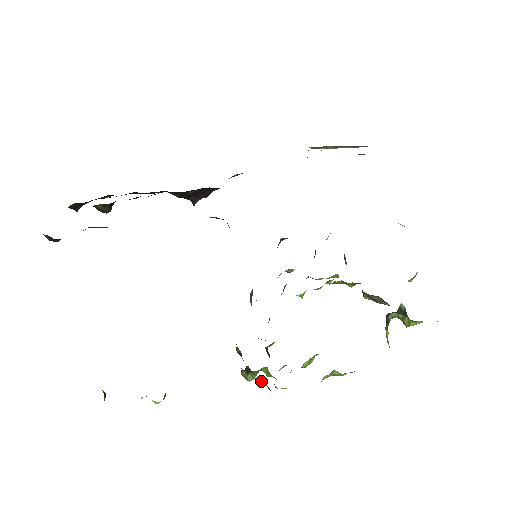
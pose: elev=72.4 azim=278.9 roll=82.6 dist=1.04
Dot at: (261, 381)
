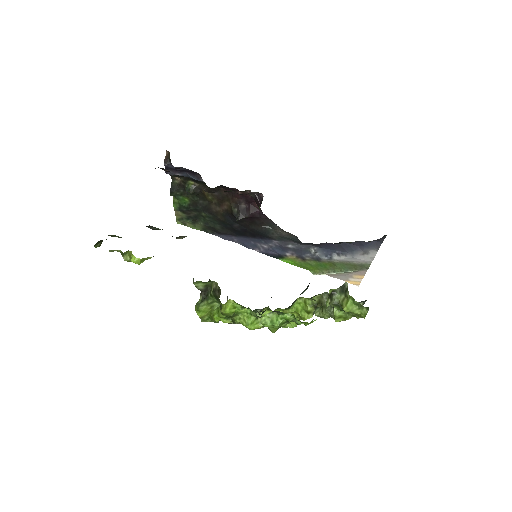
Dot at: (218, 287)
